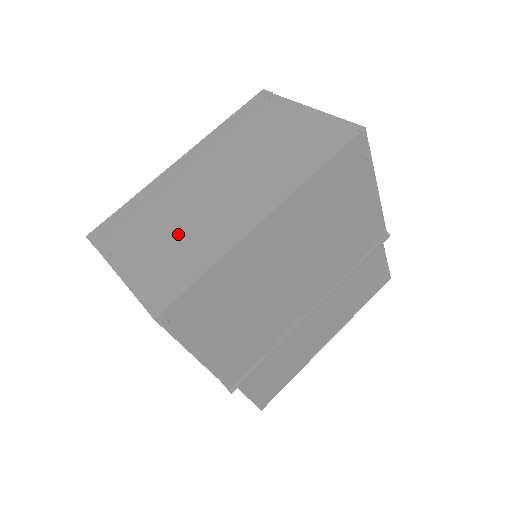
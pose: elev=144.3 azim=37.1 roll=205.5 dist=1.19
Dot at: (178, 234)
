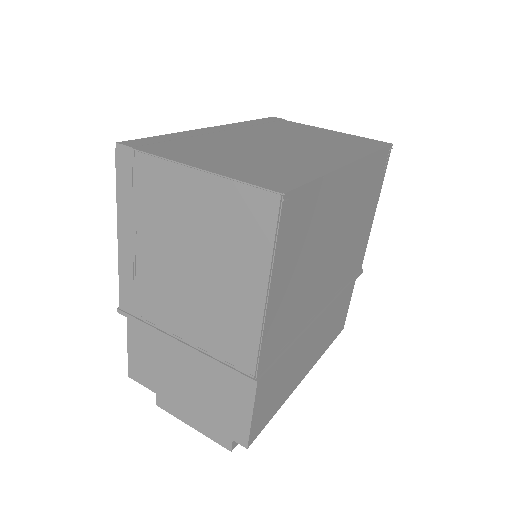
Dot at: (258, 157)
